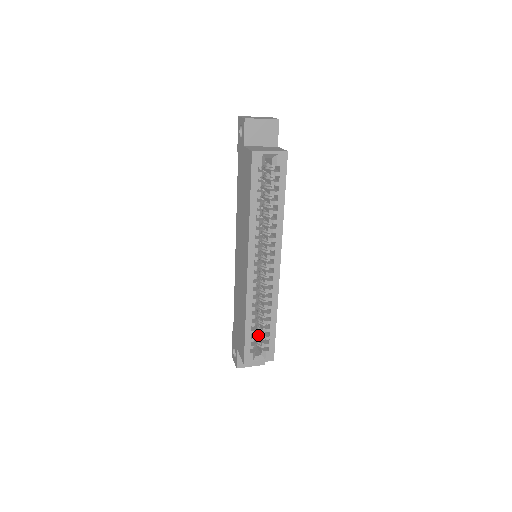
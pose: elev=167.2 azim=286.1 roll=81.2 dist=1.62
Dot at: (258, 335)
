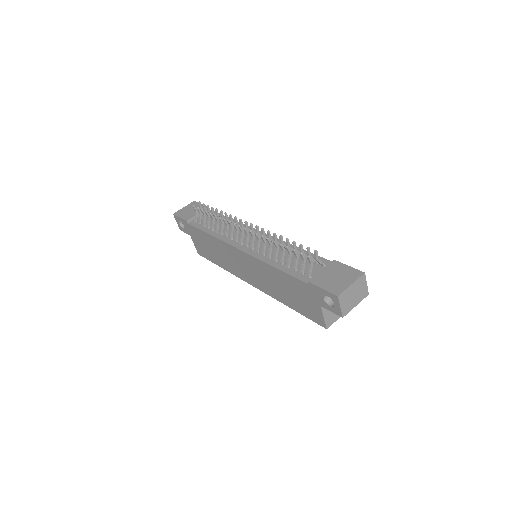
Dot at: occluded
